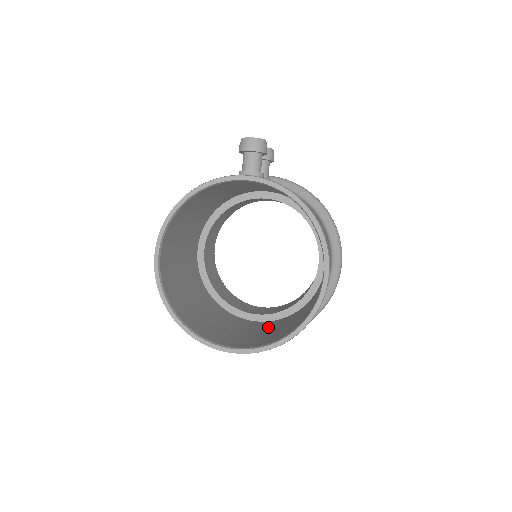
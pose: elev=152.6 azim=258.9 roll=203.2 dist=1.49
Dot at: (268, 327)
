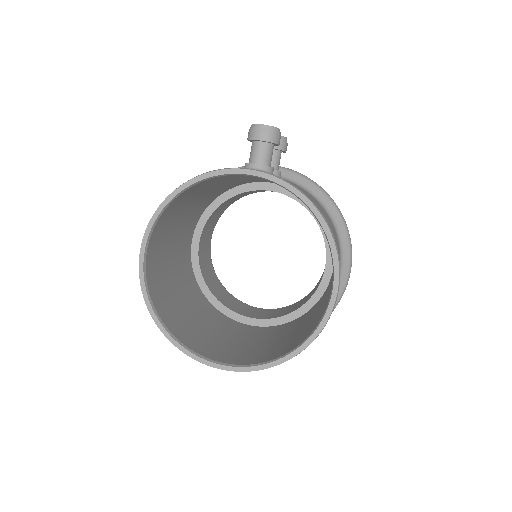
Dot at: (262, 336)
